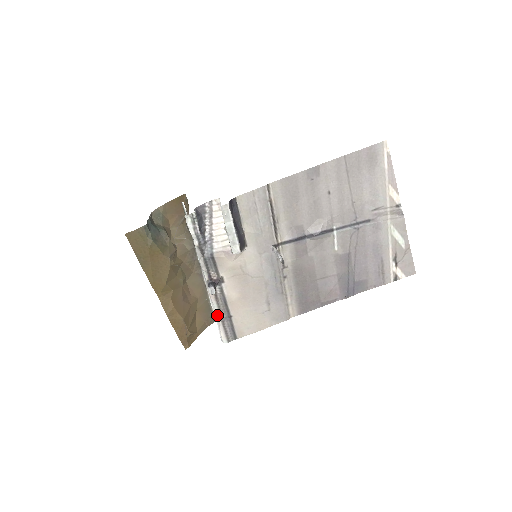
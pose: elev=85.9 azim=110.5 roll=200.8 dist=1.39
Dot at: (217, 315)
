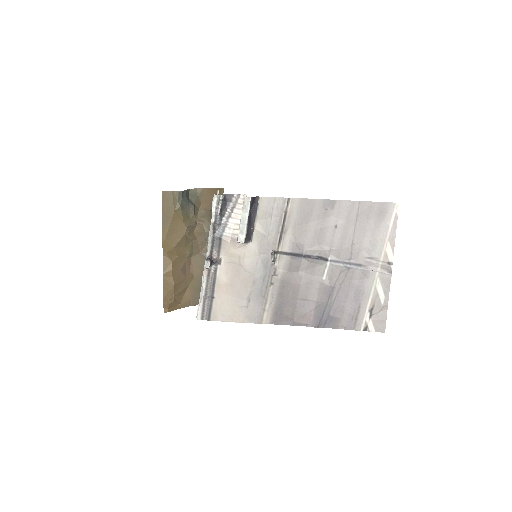
Dot at: (203, 291)
